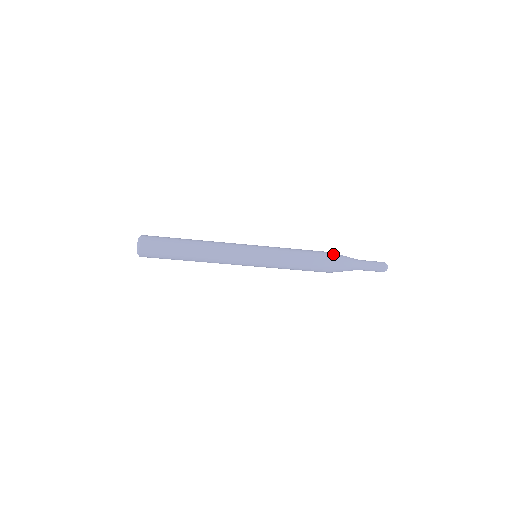
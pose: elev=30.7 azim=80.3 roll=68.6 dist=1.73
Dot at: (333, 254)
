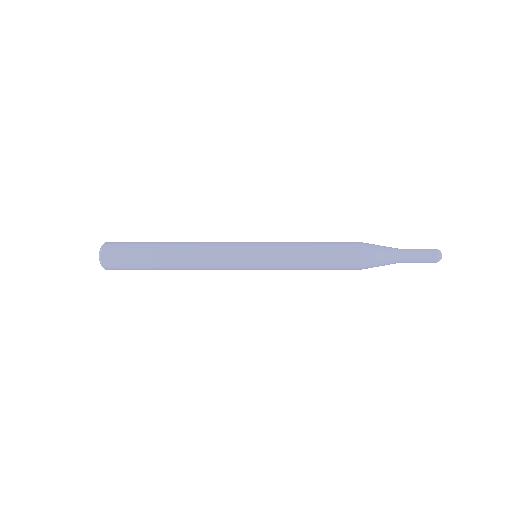
Dot at: (360, 242)
